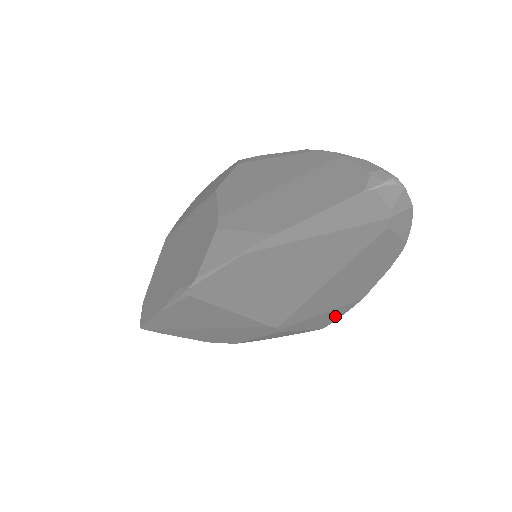
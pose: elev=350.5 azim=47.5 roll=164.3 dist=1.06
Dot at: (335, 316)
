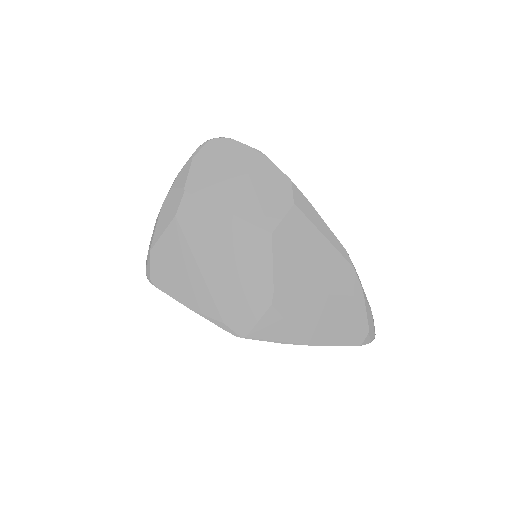
Dot at: occluded
